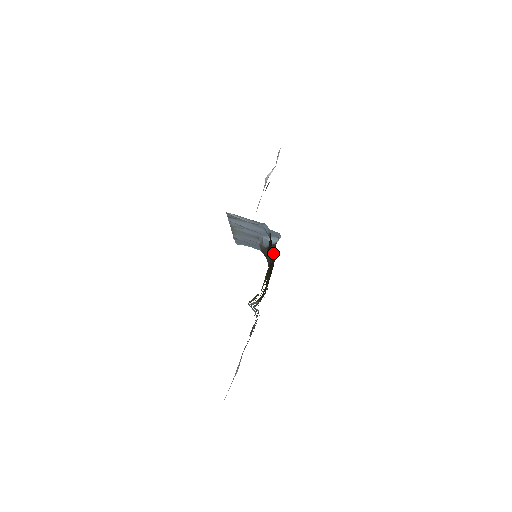
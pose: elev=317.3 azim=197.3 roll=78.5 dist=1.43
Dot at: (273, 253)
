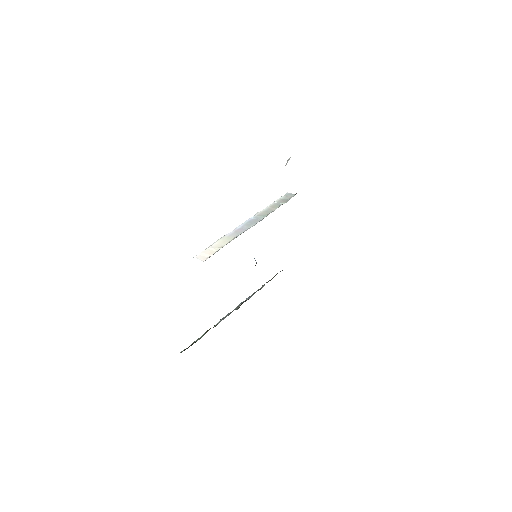
Dot at: occluded
